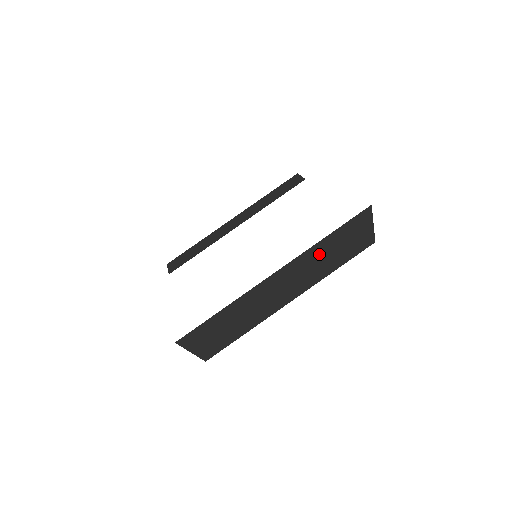
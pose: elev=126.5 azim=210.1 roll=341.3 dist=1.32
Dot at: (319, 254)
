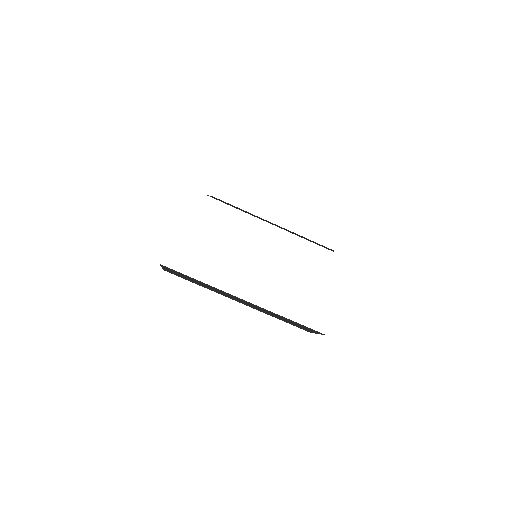
Dot at: (277, 315)
